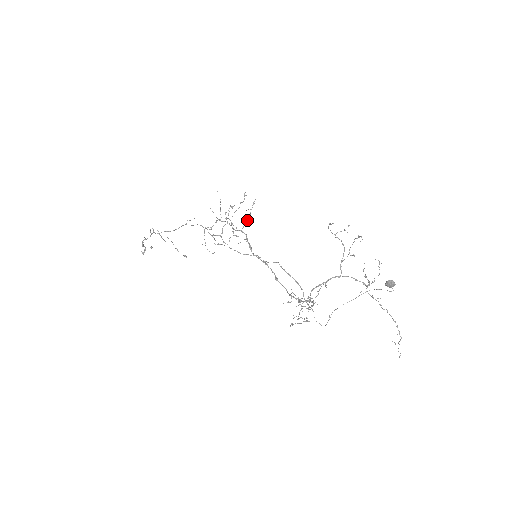
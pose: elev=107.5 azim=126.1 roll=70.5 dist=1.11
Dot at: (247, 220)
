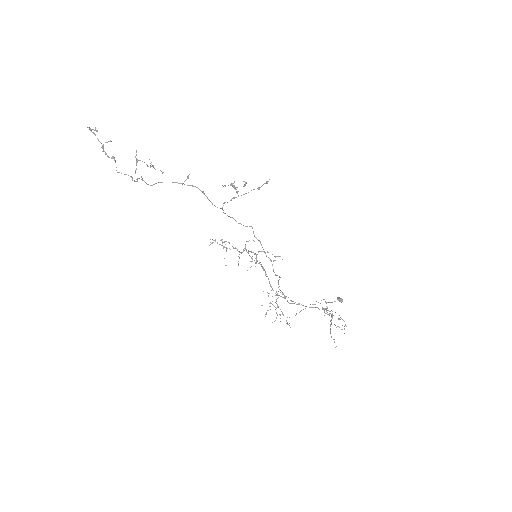
Dot at: occluded
